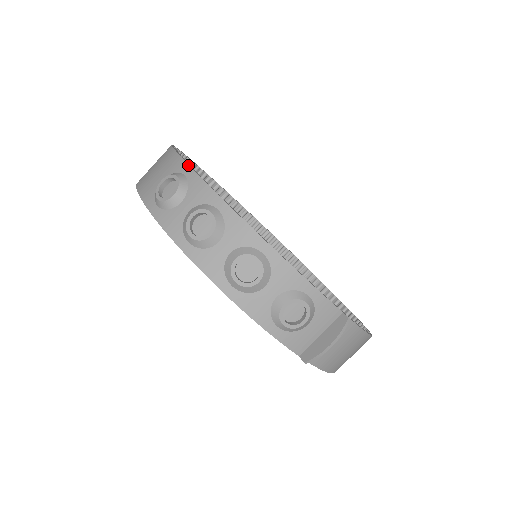
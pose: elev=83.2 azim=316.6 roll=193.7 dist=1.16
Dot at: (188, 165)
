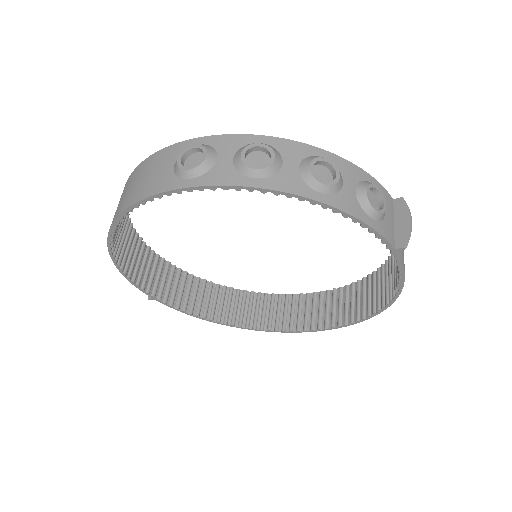
Dot at: (194, 138)
